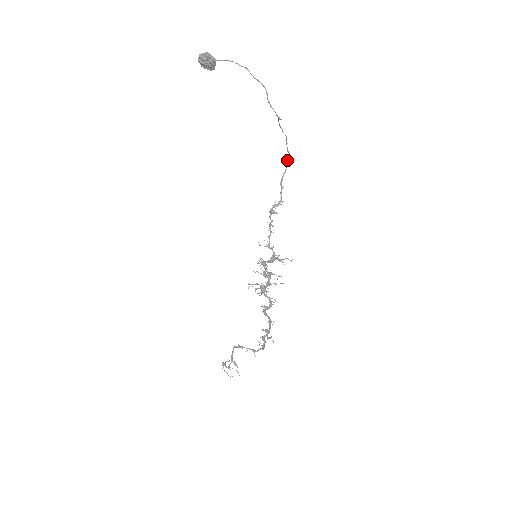
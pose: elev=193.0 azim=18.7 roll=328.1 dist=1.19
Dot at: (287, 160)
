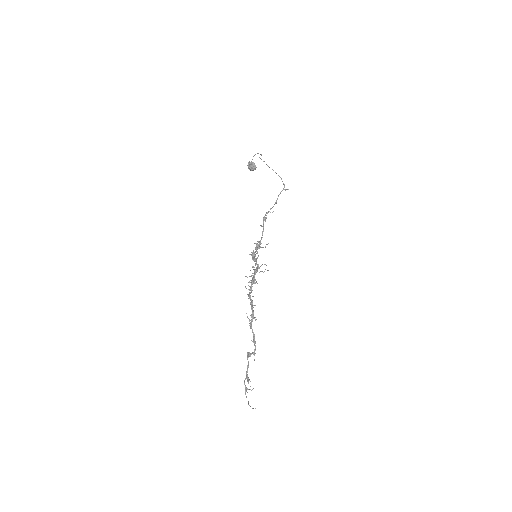
Dot at: (283, 189)
